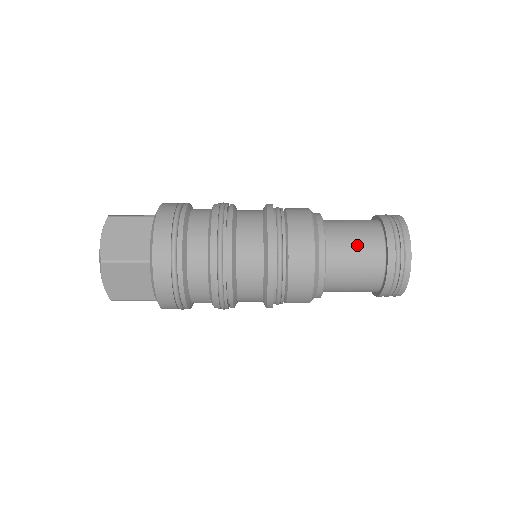
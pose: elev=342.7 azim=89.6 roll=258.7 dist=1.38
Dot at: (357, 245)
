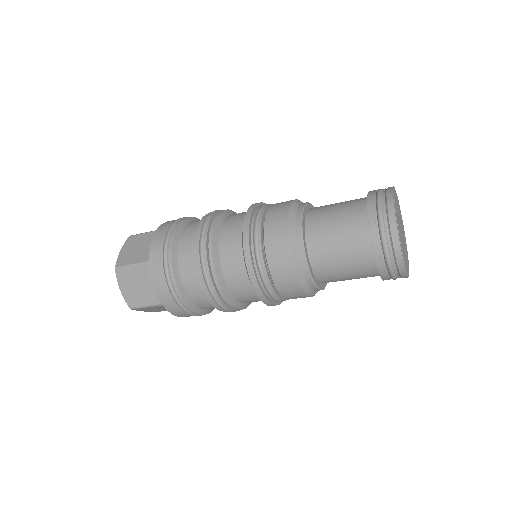
Dot at: occluded
